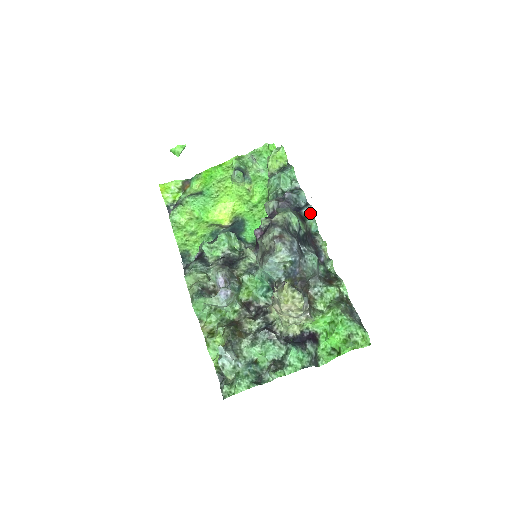
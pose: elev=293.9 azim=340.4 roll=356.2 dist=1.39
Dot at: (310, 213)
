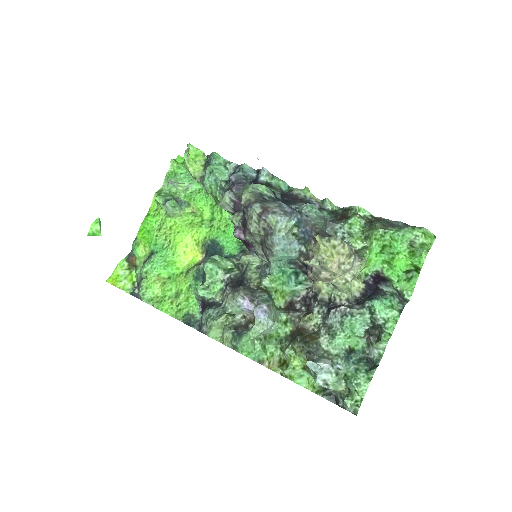
Dot at: (268, 176)
